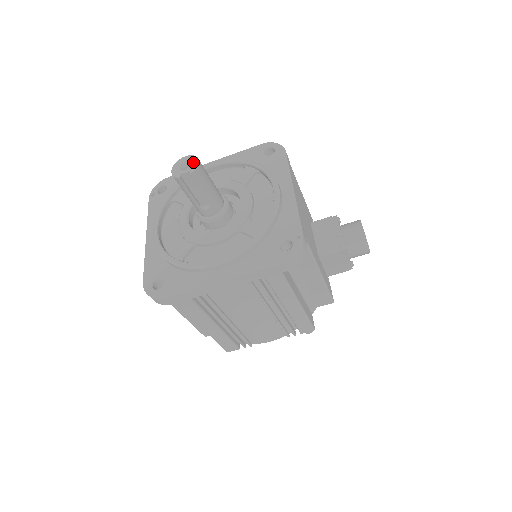
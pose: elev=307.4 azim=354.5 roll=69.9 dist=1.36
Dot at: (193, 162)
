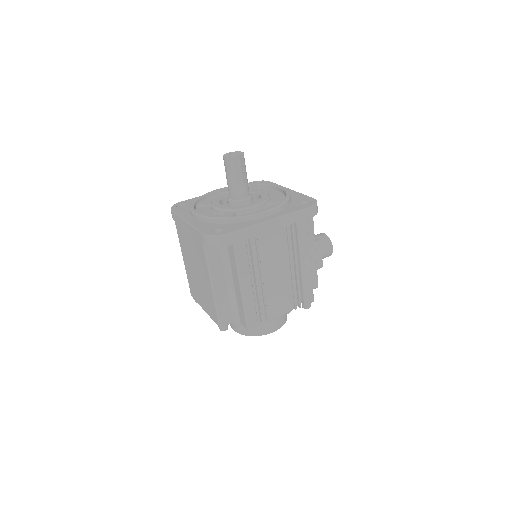
Dot at: (239, 152)
